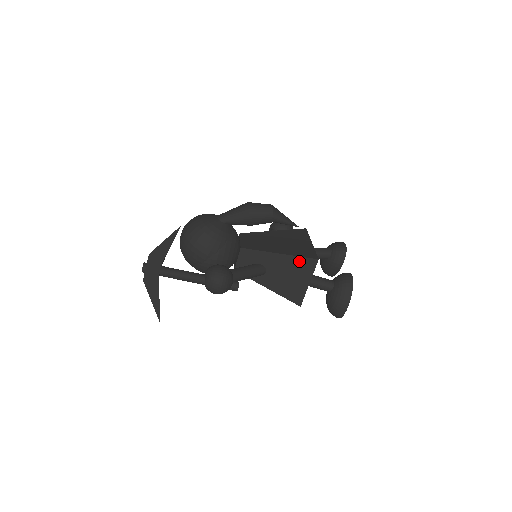
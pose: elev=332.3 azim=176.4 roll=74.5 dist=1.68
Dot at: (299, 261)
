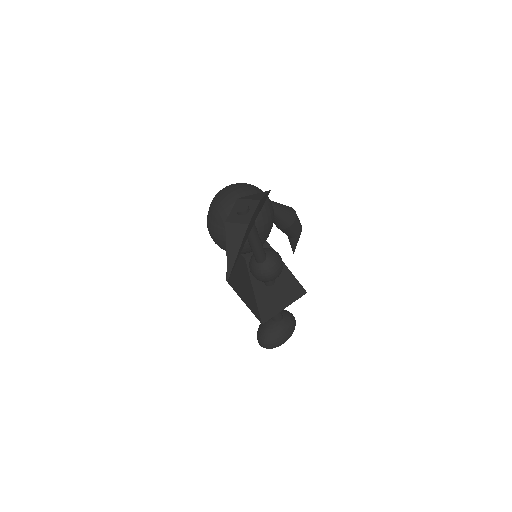
Dot at: (295, 285)
